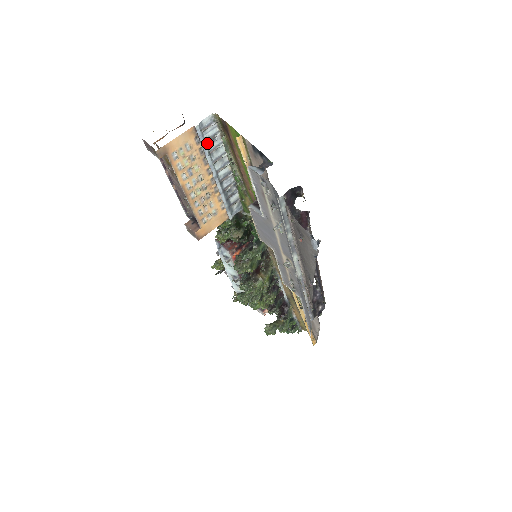
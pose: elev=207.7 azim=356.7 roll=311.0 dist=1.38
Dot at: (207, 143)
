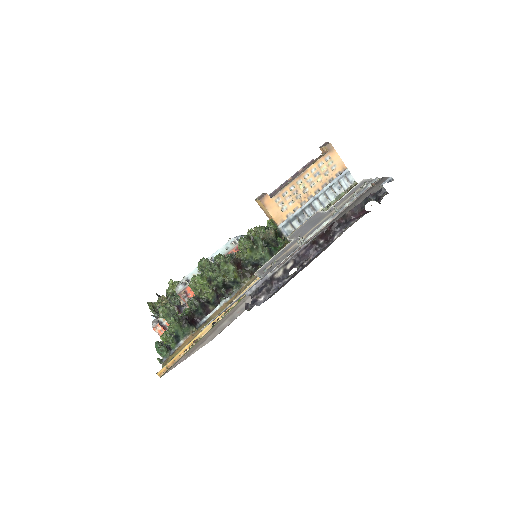
Dot at: (337, 183)
